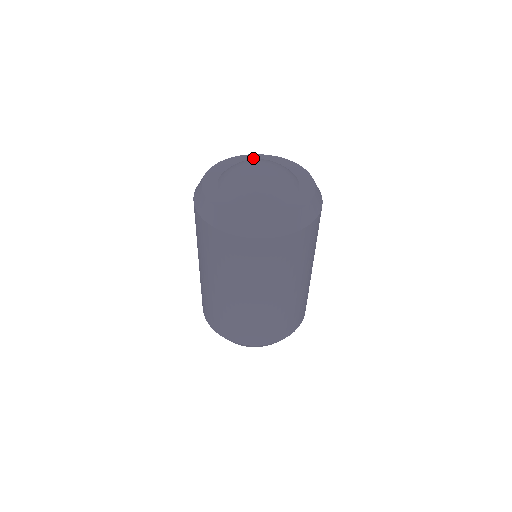
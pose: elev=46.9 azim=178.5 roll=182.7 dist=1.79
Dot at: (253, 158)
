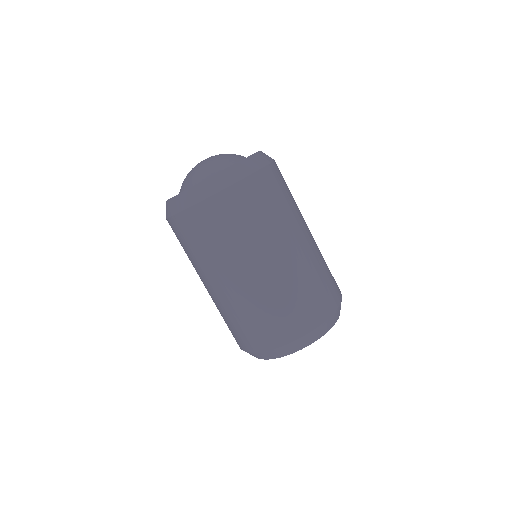
Dot at: occluded
